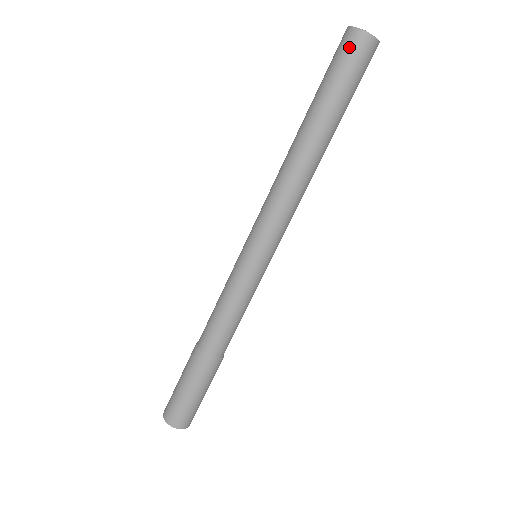
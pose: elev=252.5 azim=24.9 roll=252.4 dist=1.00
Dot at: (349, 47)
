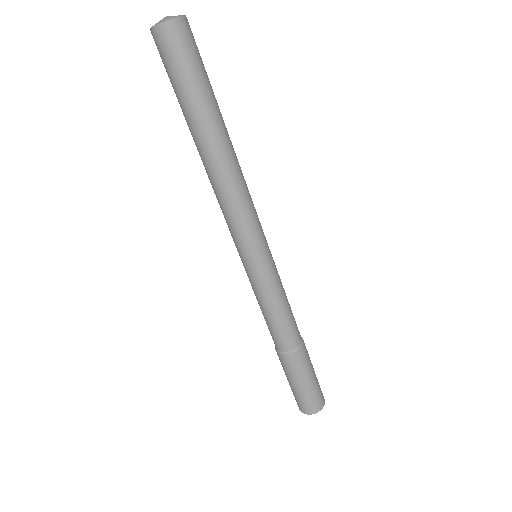
Dot at: (168, 46)
